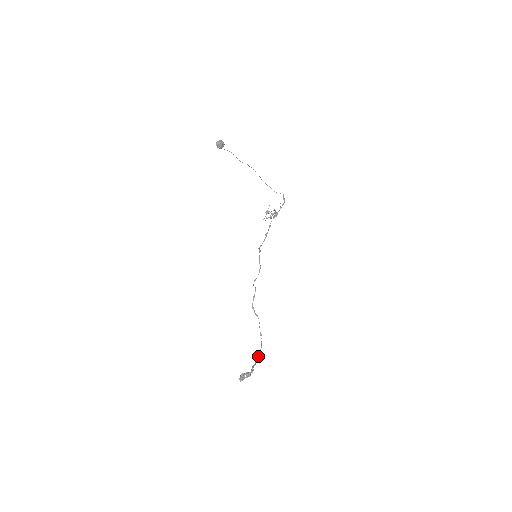
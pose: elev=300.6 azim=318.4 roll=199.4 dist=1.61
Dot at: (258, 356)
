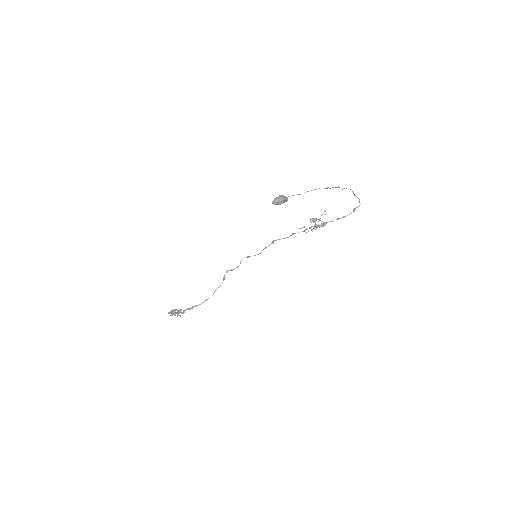
Dot at: (196, 306)
